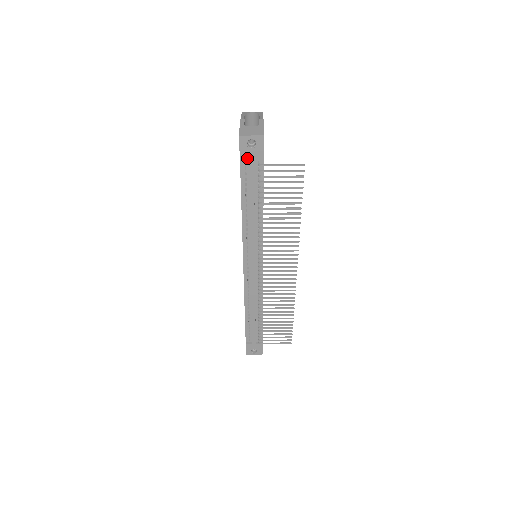
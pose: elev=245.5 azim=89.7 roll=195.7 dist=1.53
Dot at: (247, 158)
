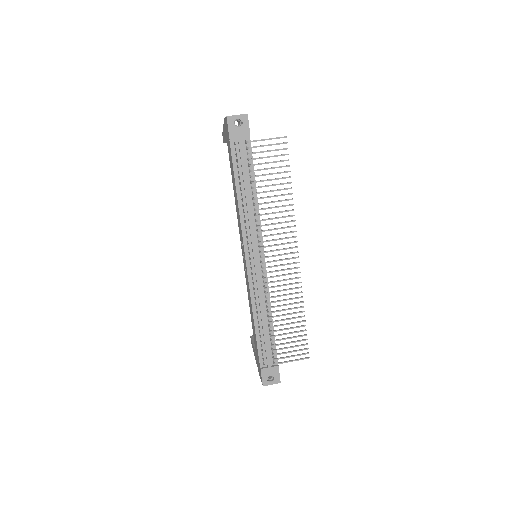
Dot at: (236, 138)
